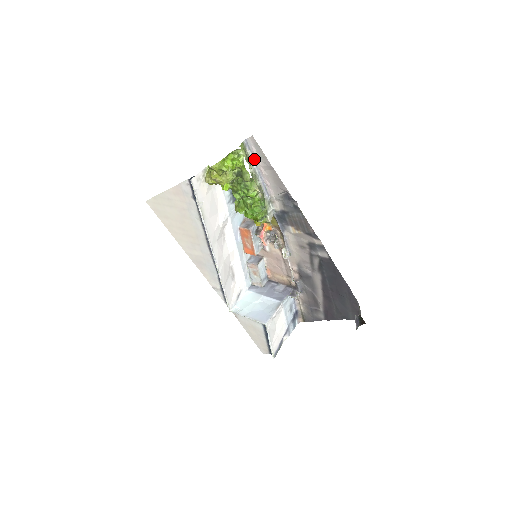
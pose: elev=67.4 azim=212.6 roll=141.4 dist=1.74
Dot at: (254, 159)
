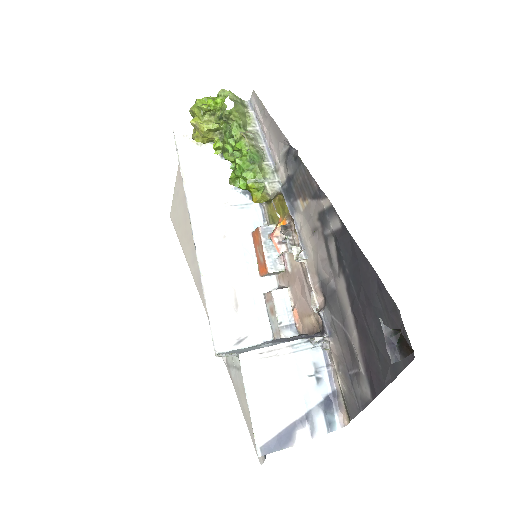
Dot at: (258, 120)
